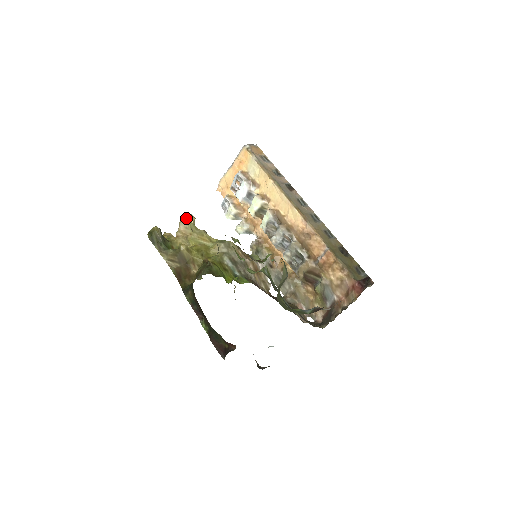
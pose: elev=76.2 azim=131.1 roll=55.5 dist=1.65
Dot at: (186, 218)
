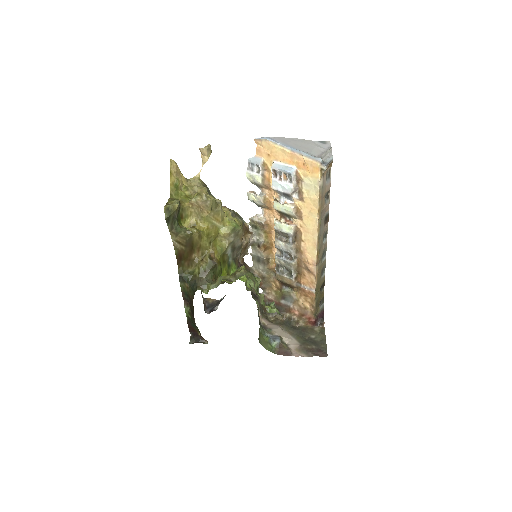
Dot at: (203, 153)
